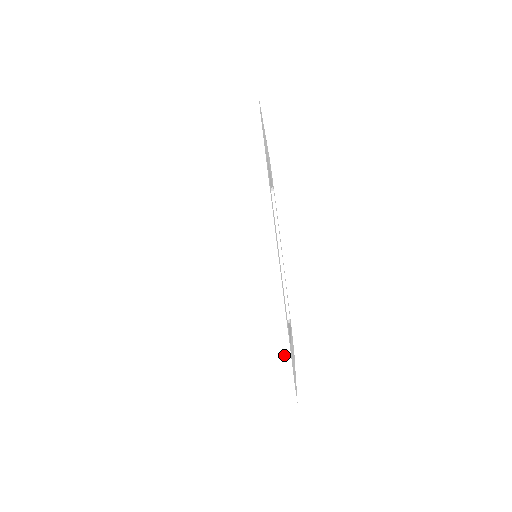
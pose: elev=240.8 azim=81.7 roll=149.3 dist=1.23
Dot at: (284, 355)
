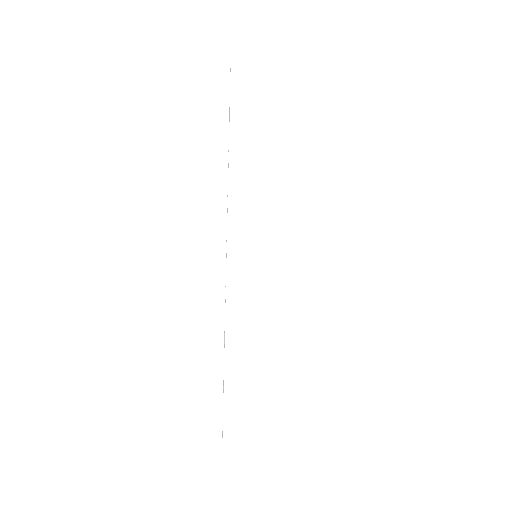
Dot at: occluded
